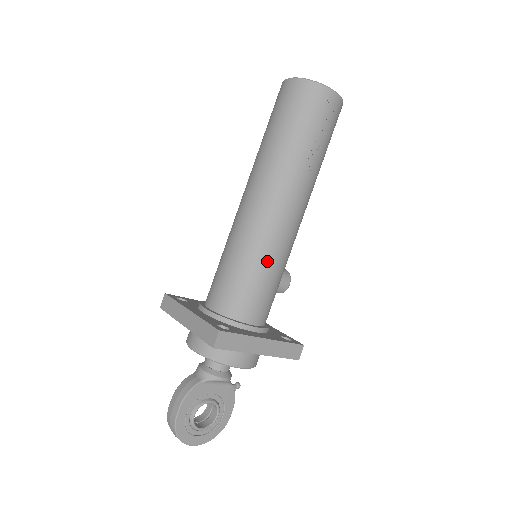
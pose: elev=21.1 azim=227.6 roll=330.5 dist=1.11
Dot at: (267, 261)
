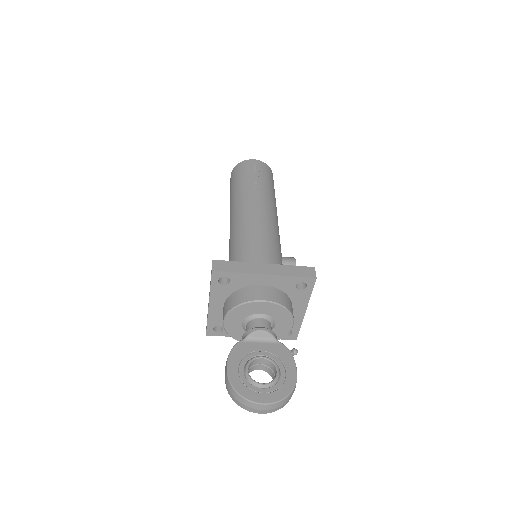
Dot at: (251, 237)
